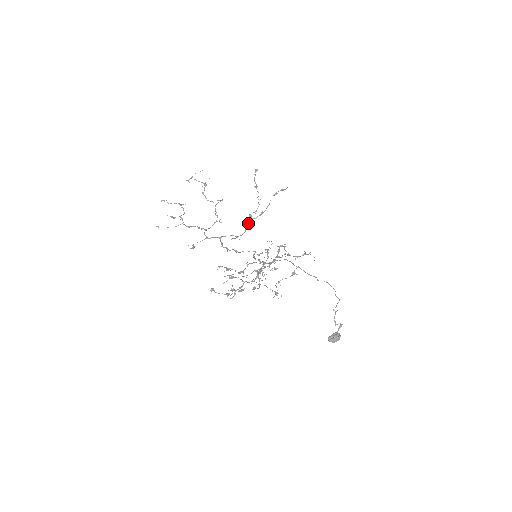
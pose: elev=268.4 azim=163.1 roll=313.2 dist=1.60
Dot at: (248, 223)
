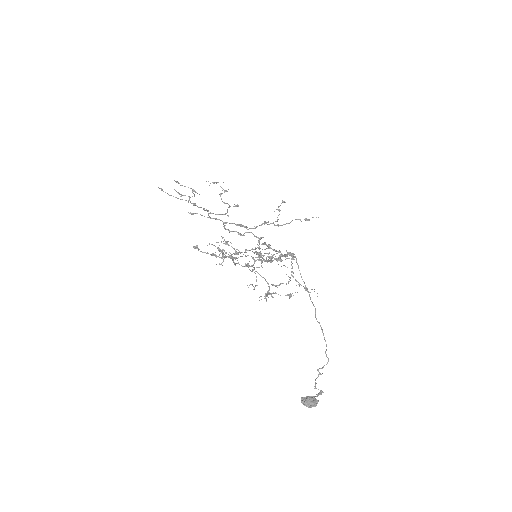
Dot at: (261, 225)
